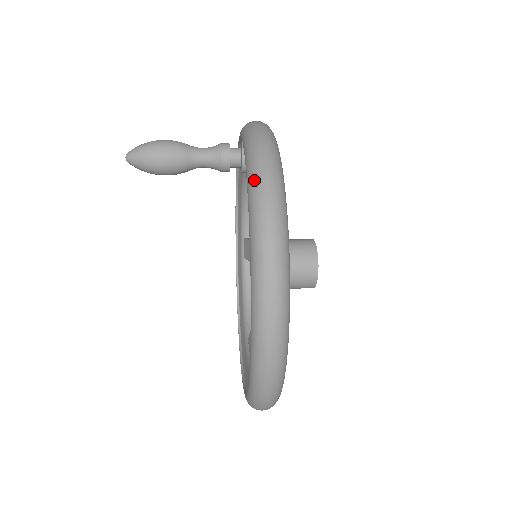
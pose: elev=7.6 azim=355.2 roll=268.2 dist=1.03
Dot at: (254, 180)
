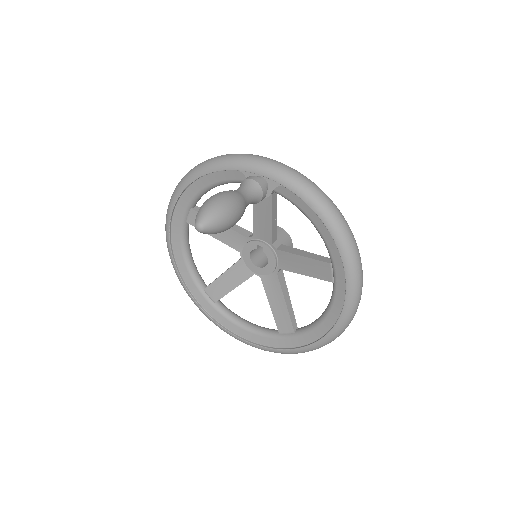
Dot at: (355, 272)
